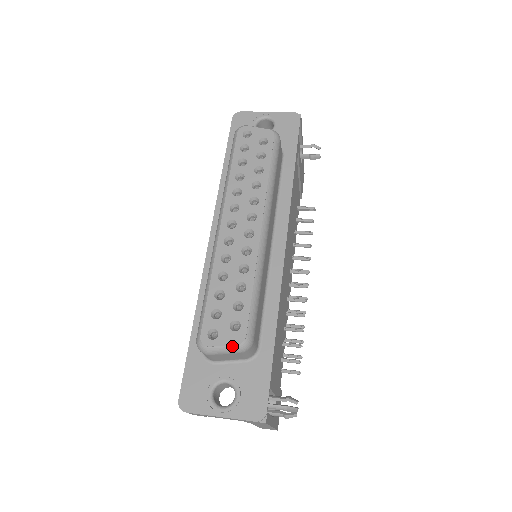
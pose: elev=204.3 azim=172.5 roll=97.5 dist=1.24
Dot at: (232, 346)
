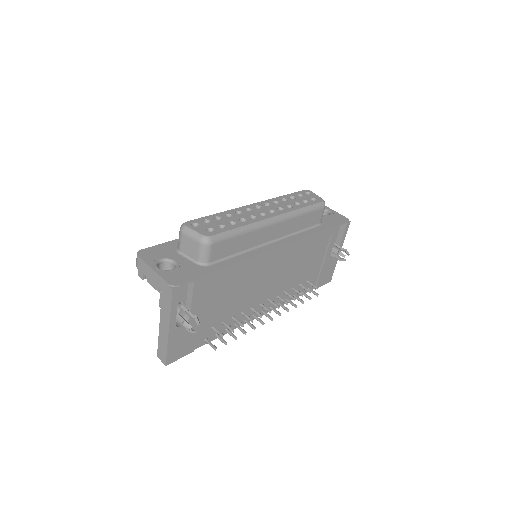
Dot at: (199, 234)
